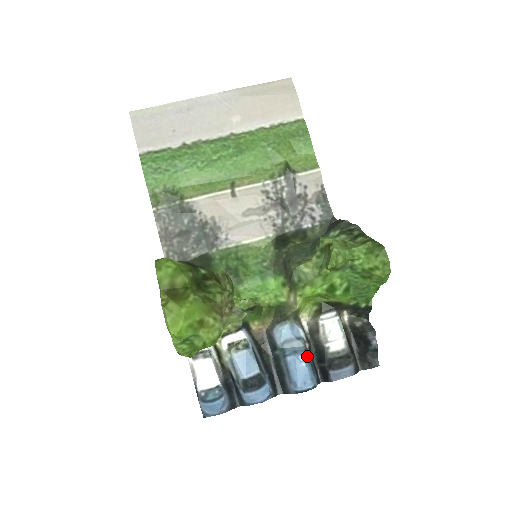
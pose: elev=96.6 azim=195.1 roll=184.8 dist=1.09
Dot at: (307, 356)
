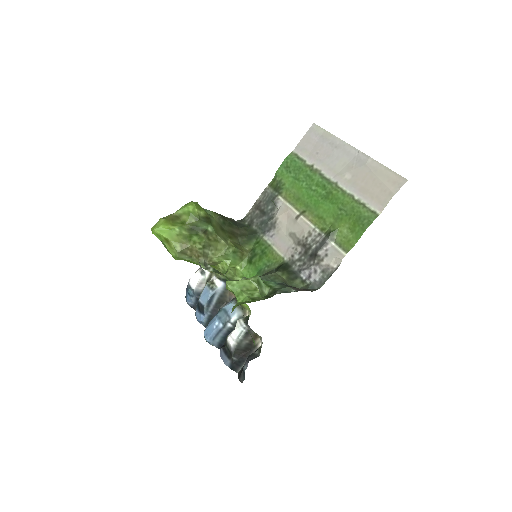
Dot at: (221, 327)
